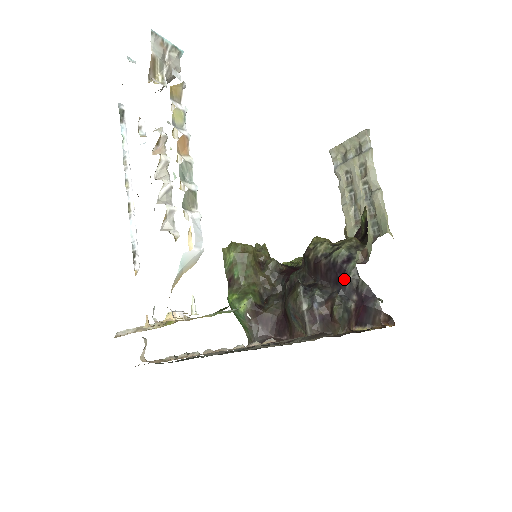
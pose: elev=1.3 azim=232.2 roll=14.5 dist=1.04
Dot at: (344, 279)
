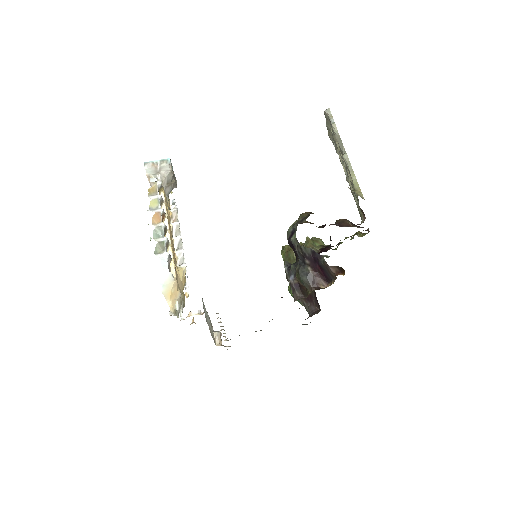
Dot at: (295, 250)
